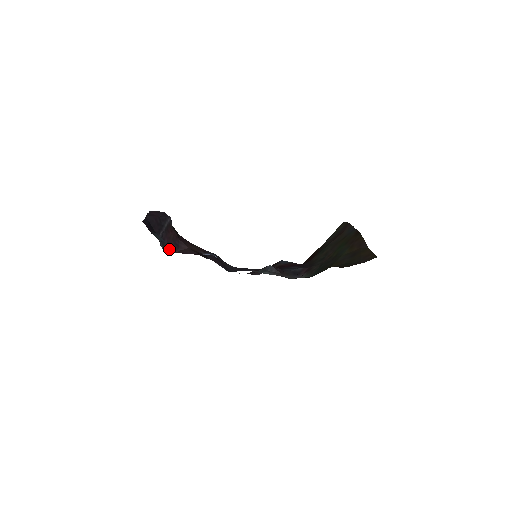
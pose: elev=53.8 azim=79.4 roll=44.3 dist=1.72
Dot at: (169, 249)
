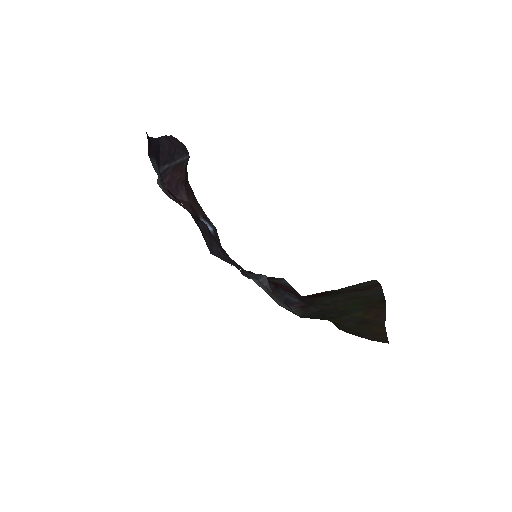
Dot at: (165, 189)
